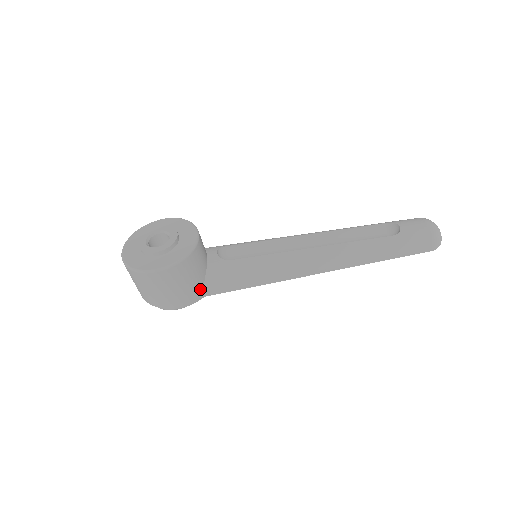
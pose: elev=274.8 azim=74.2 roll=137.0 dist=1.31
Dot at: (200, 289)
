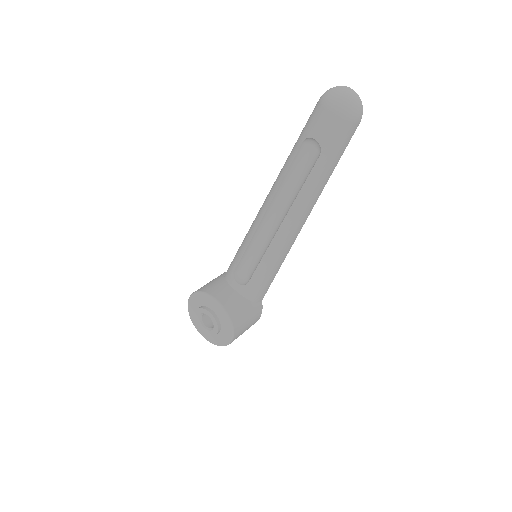
Dot at: (256, 306)
